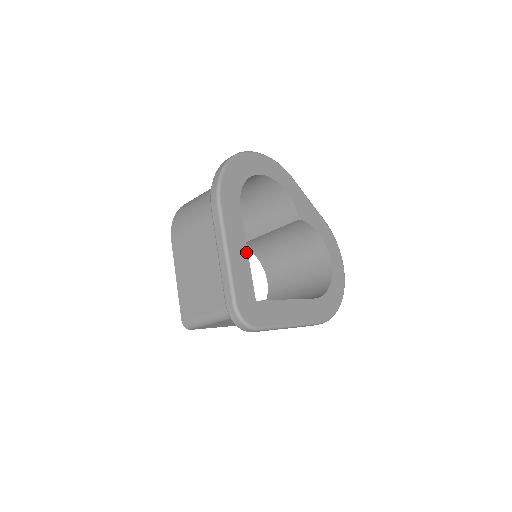
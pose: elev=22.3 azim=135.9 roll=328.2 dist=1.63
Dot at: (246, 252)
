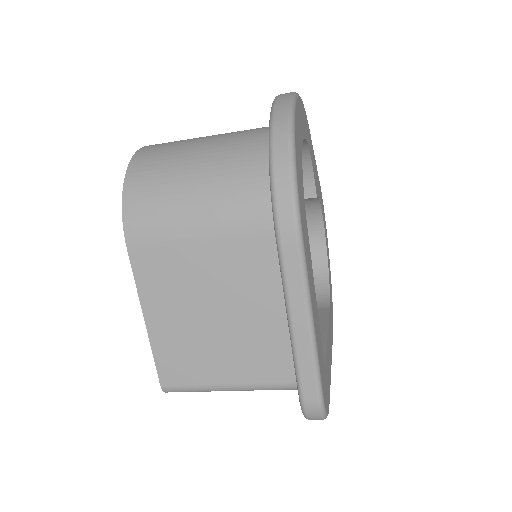
Dot at: (316, 301)
